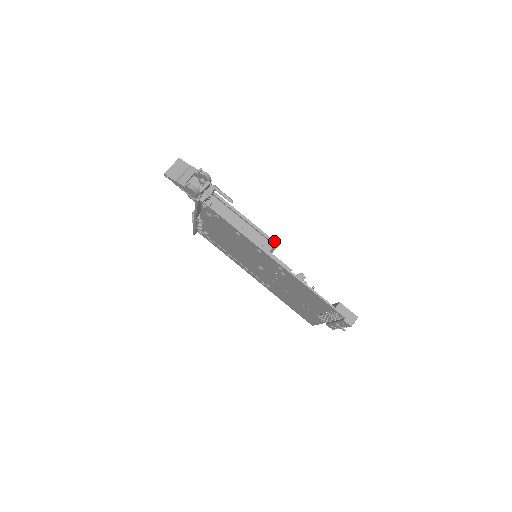
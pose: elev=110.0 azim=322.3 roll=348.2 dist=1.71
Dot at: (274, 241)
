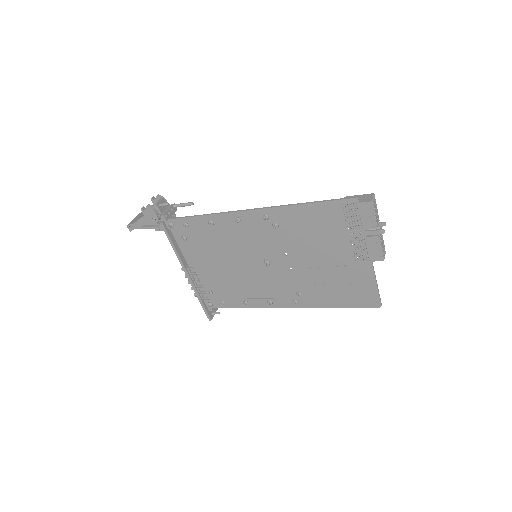
Dot at: occluded
